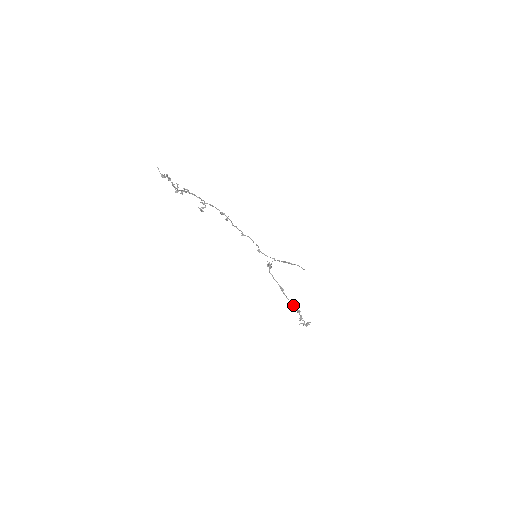
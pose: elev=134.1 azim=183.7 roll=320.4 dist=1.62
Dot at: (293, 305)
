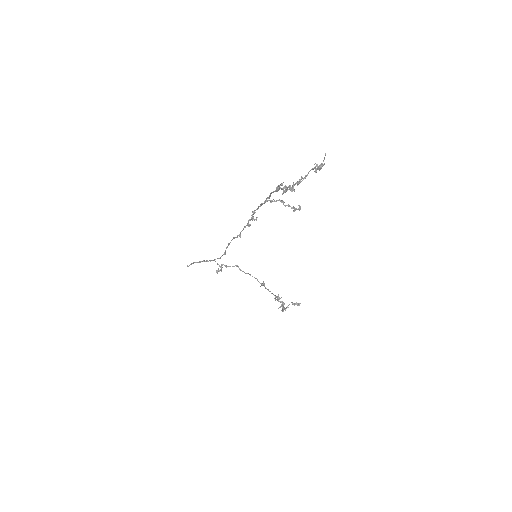
Dot at: (274, 295)
